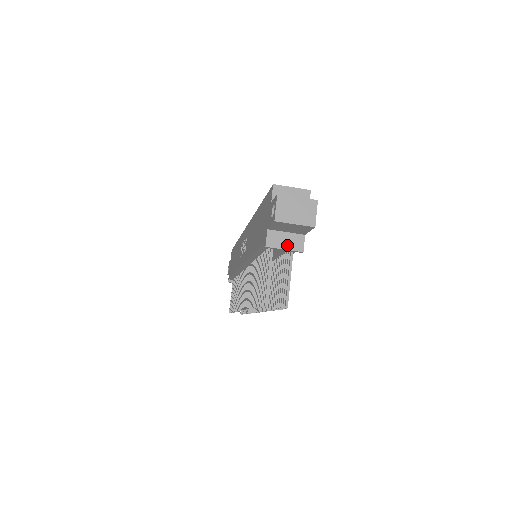
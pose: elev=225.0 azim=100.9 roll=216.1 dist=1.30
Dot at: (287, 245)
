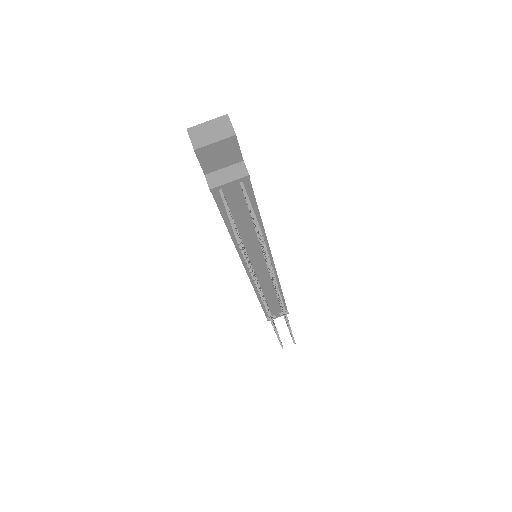
Dot at: (230, 178)
